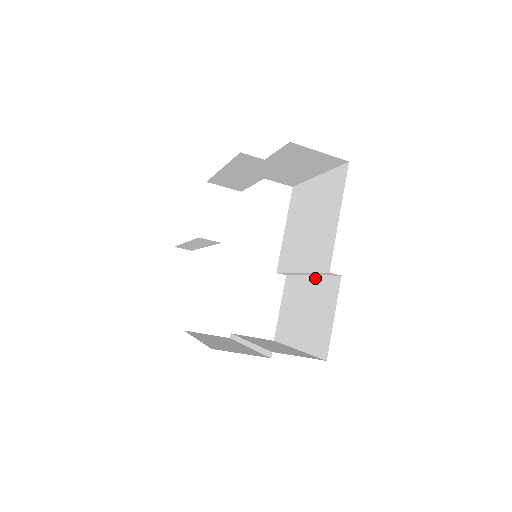
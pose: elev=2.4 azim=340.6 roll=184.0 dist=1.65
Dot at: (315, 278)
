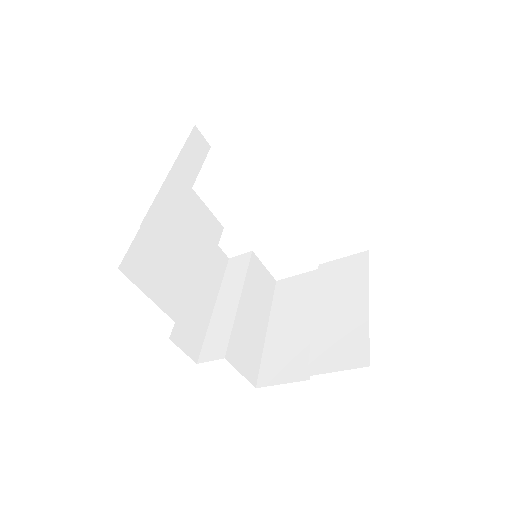
Dot at: occluded
